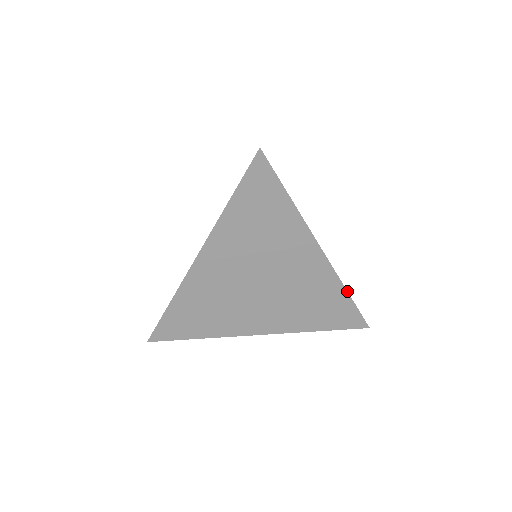
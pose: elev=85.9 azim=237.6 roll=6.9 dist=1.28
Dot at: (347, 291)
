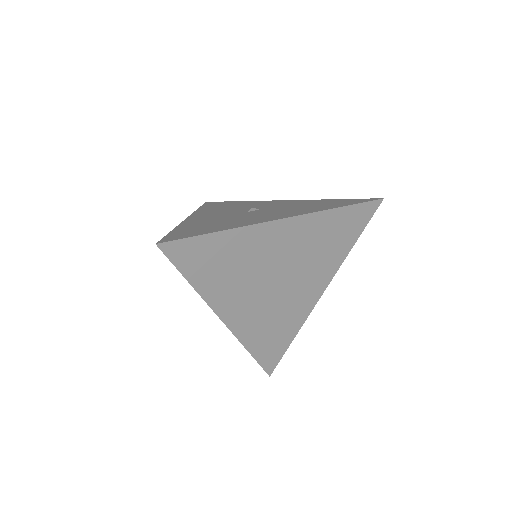
Dot at: (335, 208)
